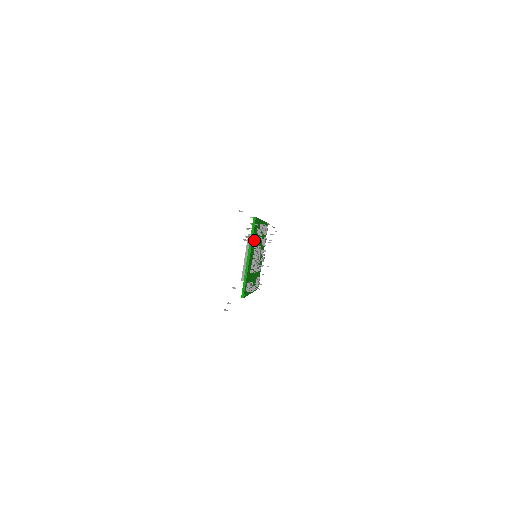
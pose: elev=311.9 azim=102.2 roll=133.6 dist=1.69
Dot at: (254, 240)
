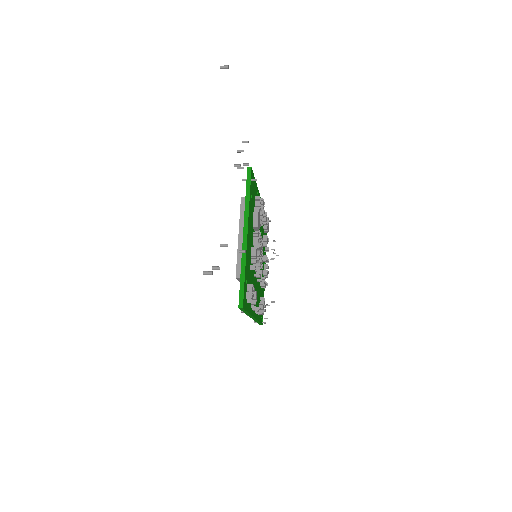
Dot at: (251, 212)
